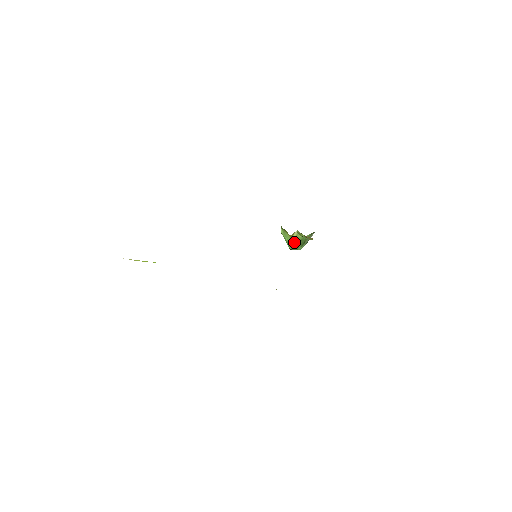
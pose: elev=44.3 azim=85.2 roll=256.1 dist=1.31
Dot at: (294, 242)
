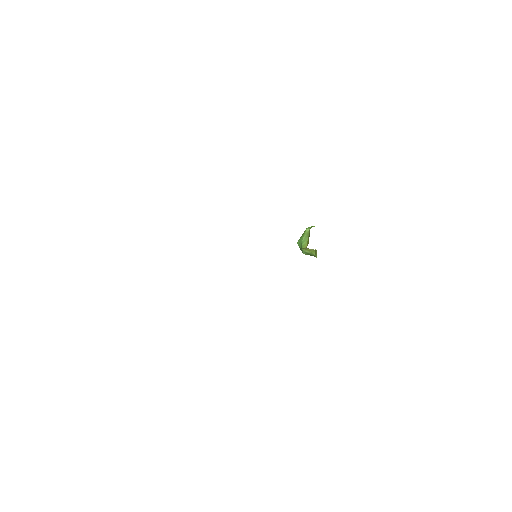
Dot at: (305, 250)
